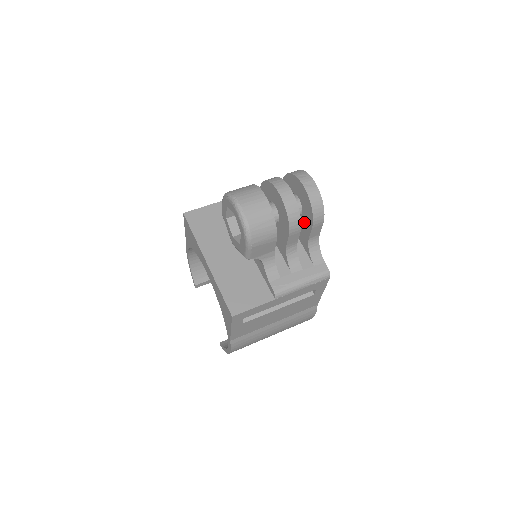
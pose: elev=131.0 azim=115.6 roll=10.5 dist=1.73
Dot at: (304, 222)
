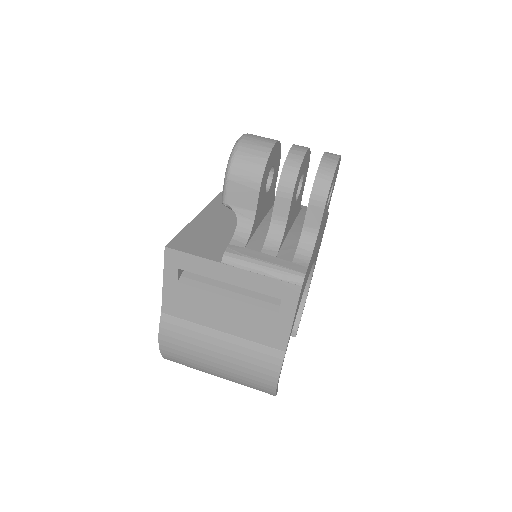
Dot at: occluded
